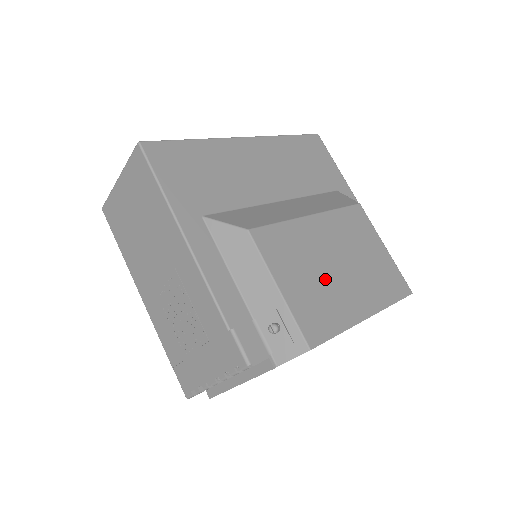
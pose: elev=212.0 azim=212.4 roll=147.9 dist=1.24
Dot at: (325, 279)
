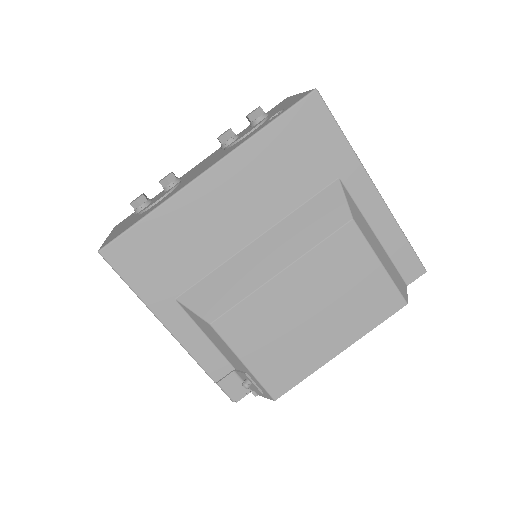
Dot at: (293, 336)
